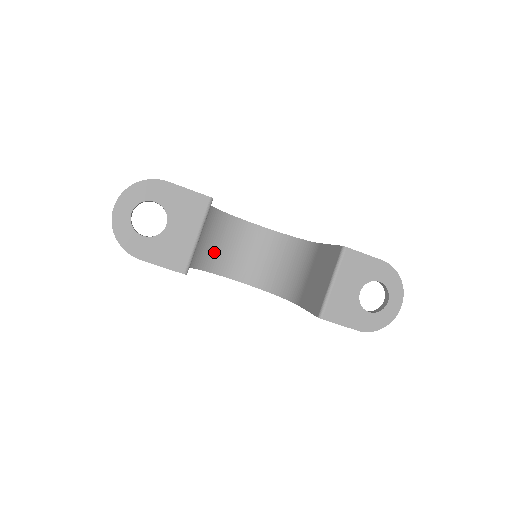
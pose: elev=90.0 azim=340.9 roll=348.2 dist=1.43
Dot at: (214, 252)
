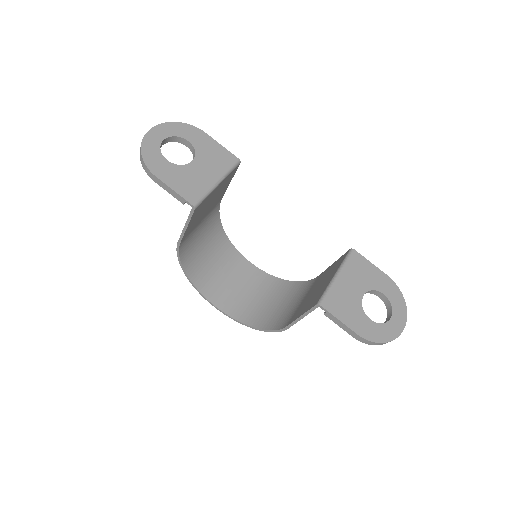
Dot at: (205, 268)
